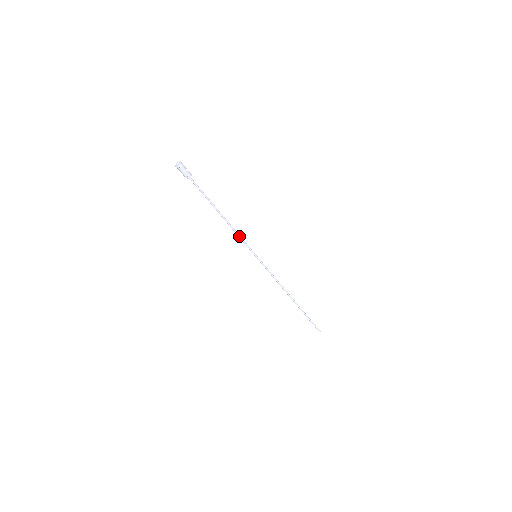
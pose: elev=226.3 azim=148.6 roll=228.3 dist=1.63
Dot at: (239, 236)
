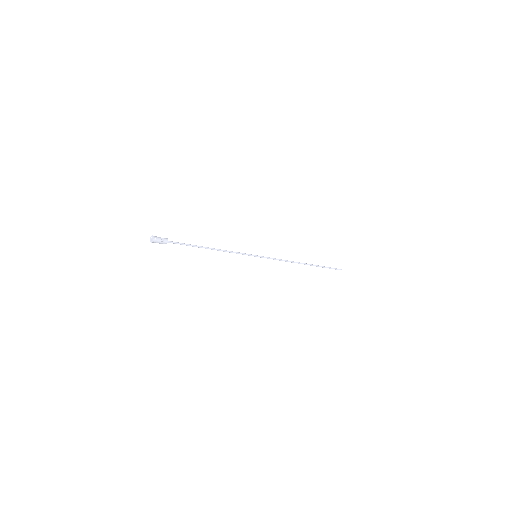
Dot at: occluded
